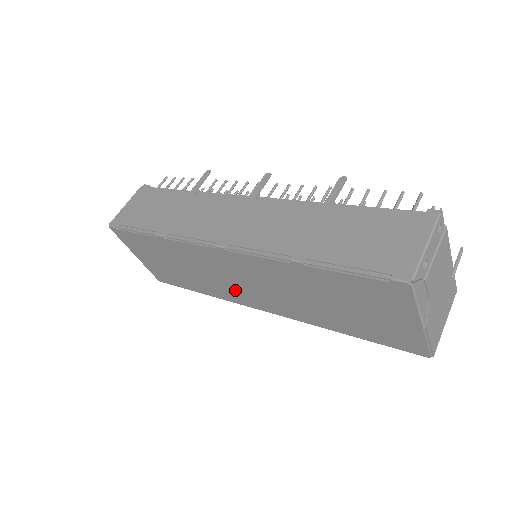
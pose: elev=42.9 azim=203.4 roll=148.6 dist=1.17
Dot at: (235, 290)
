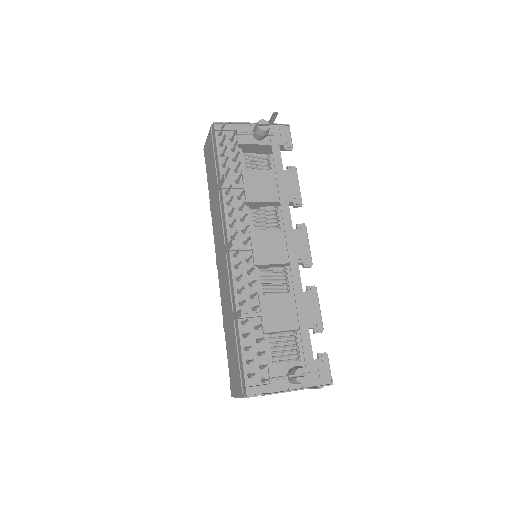
Dot at: occluded
